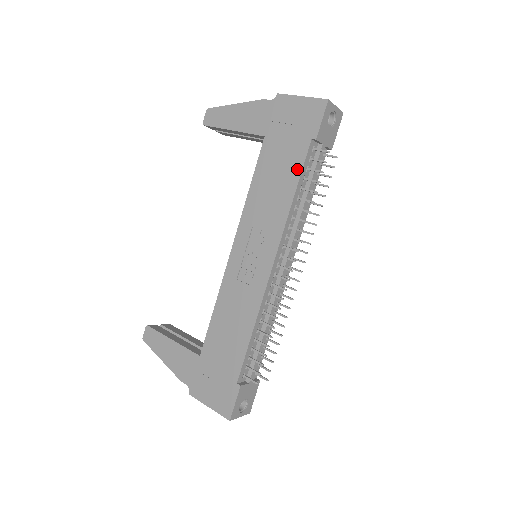
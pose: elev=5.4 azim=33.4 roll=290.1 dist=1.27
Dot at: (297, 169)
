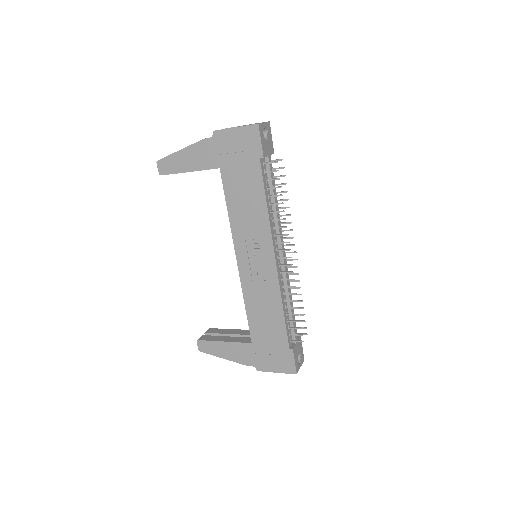
Dot at: (259, 185)
